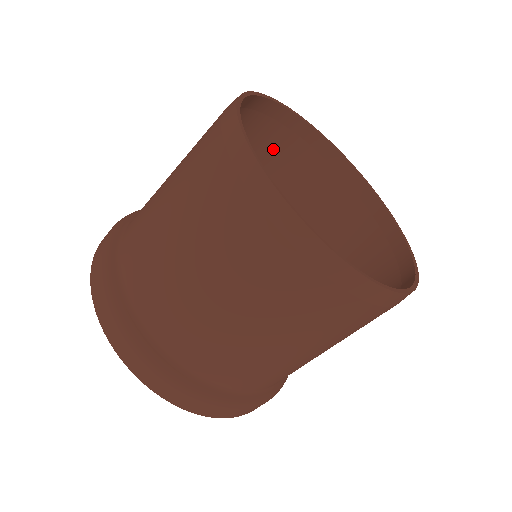
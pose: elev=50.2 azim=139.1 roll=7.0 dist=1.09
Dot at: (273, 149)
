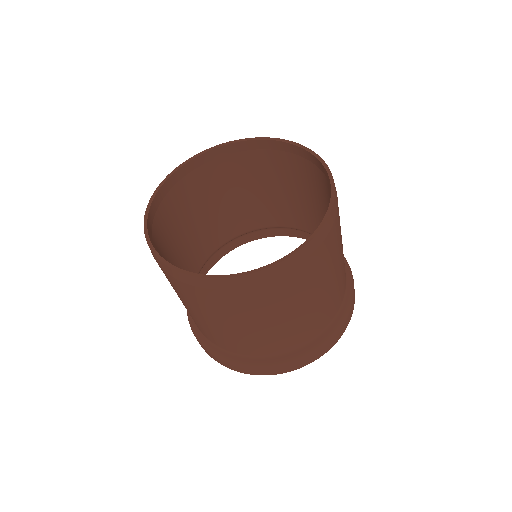
Dot at: (225, 173)
